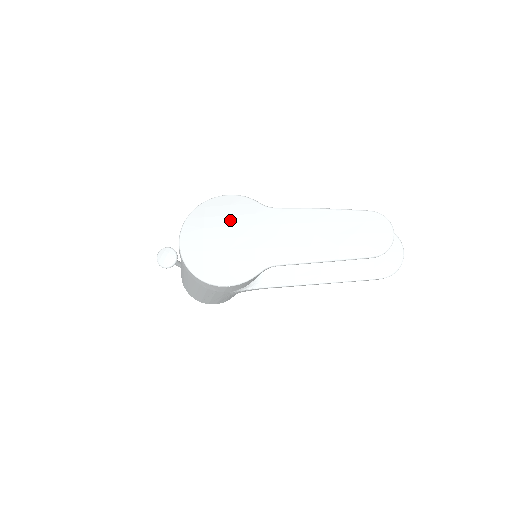
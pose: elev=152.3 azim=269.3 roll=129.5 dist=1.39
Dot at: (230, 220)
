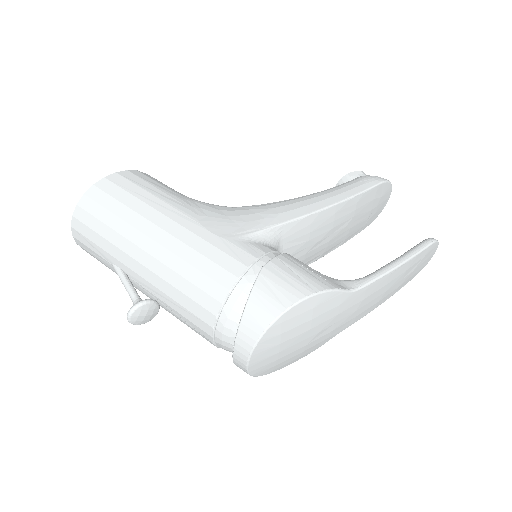
Dot at: (313, 323)
